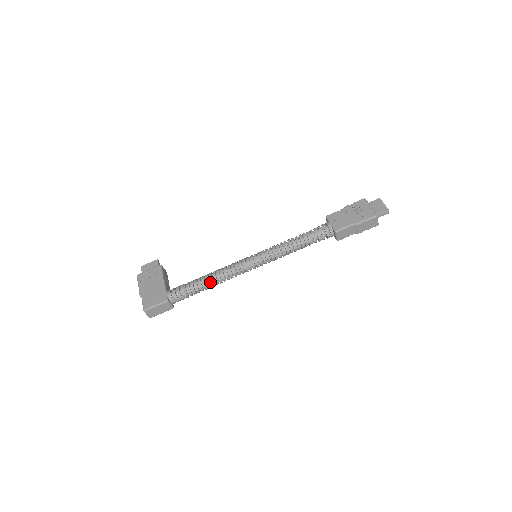
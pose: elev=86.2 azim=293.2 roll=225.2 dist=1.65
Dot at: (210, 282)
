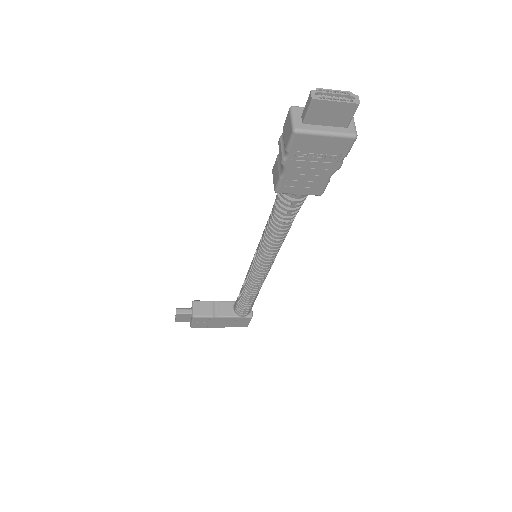
Dot at: (257, 292)
